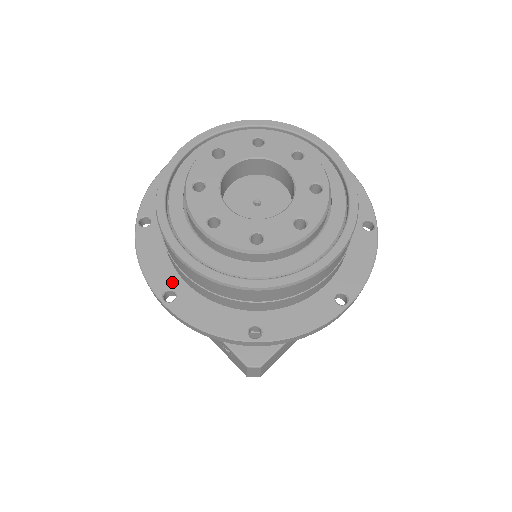
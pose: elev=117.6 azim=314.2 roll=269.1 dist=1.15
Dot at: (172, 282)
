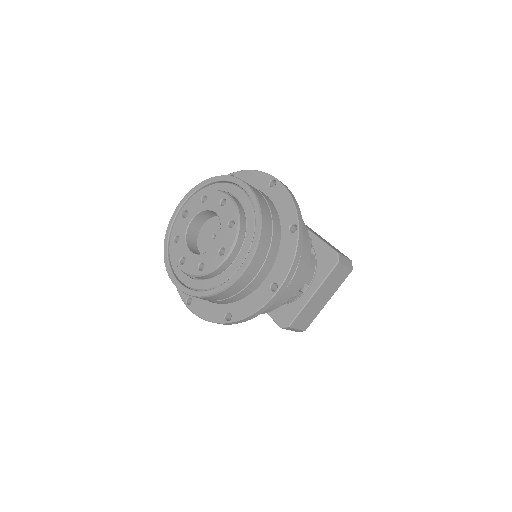
Dot at: occluded
